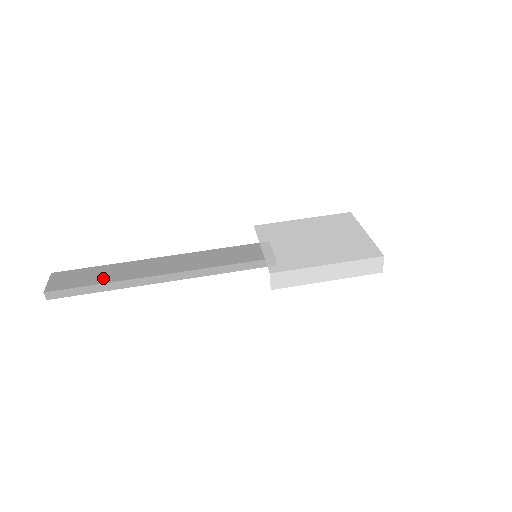
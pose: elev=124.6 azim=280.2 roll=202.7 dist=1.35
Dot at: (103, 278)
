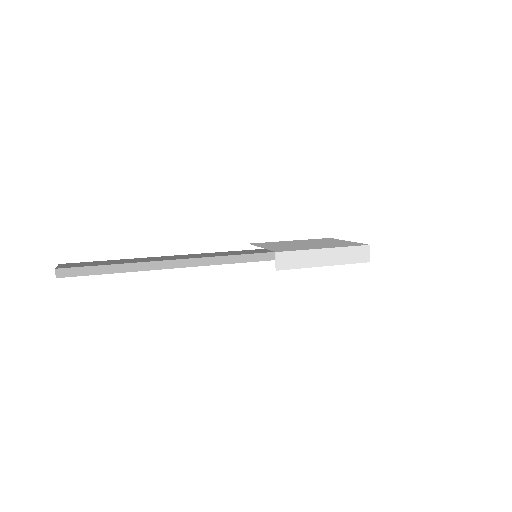
Dot at: (114, 263)
